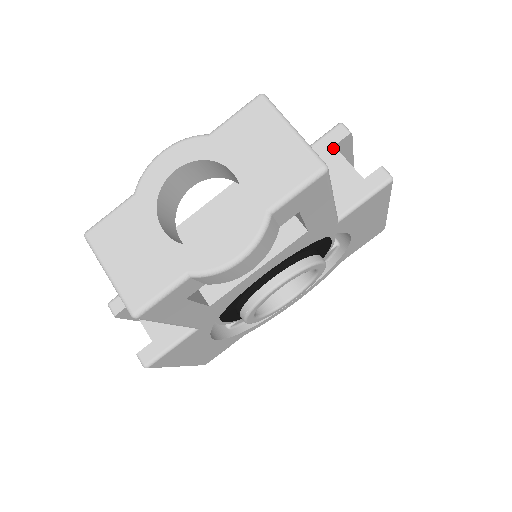
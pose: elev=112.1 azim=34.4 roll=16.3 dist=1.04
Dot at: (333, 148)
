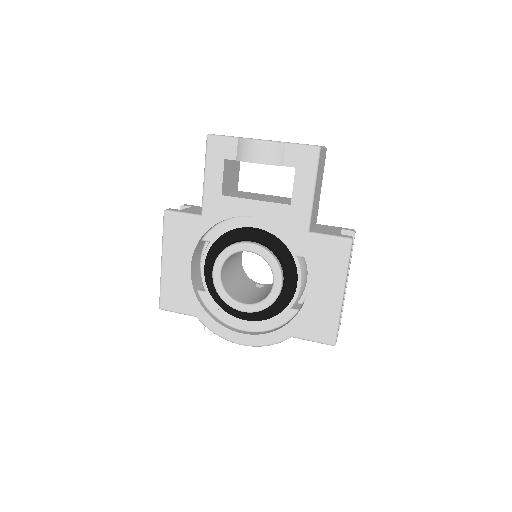
Dot at: (340, 229)
